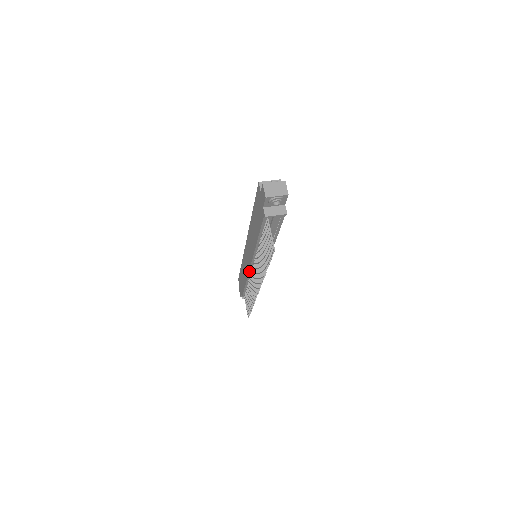
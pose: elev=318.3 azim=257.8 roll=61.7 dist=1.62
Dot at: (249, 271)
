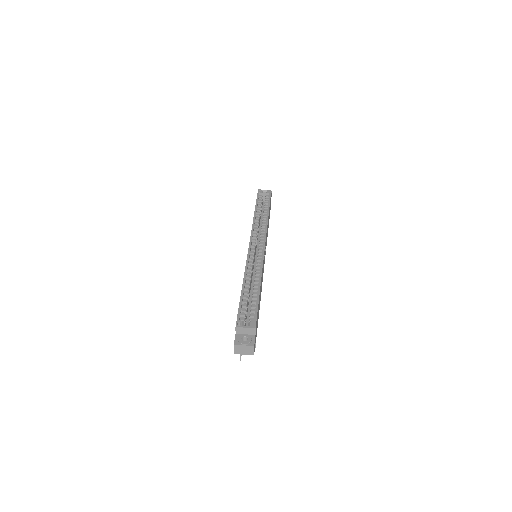
Dot at: occluded
